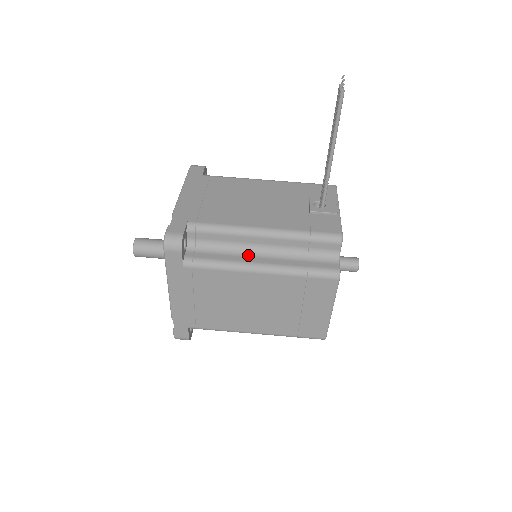
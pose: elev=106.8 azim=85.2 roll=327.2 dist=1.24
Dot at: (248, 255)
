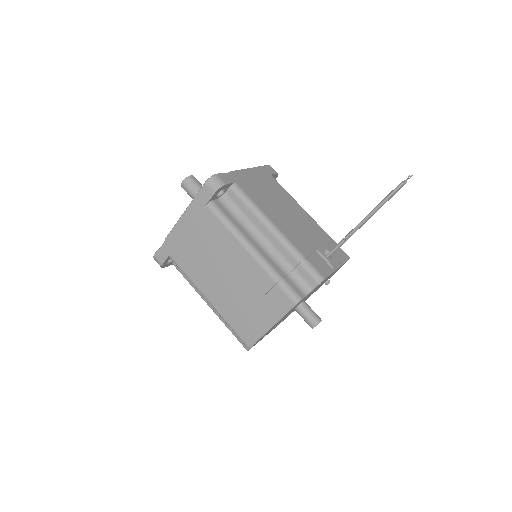
Dot at: (252, 237)
